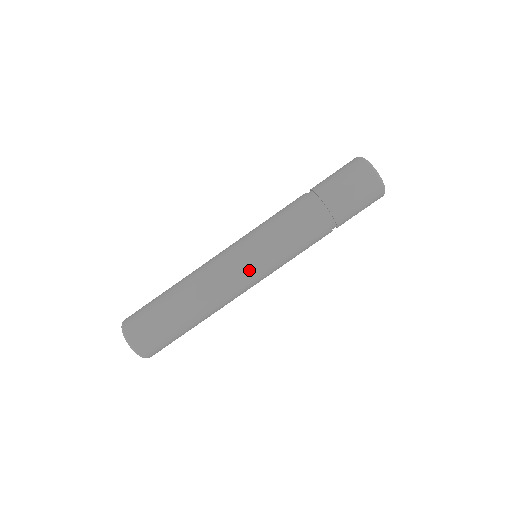
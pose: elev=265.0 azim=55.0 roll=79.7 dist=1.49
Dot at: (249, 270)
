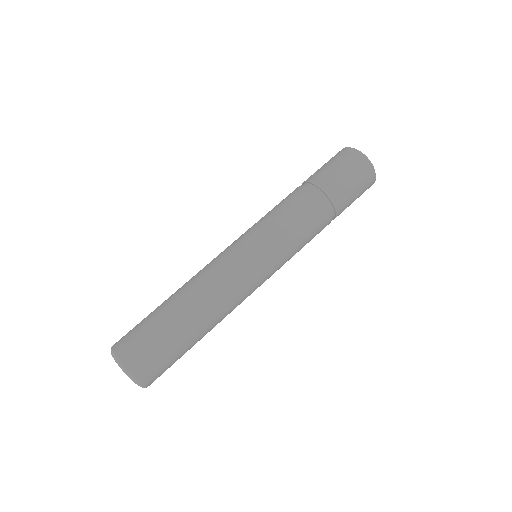
Dot at: (249, 260)
